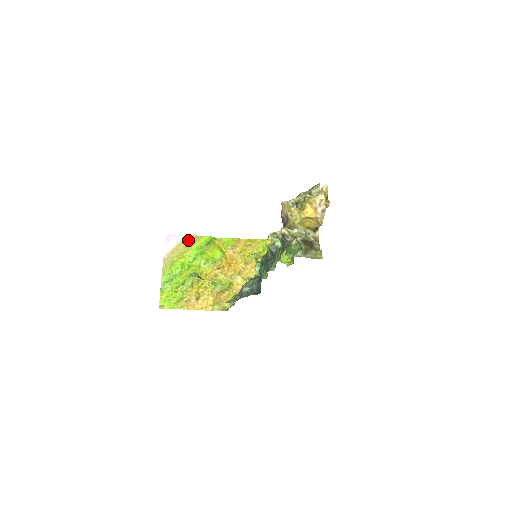
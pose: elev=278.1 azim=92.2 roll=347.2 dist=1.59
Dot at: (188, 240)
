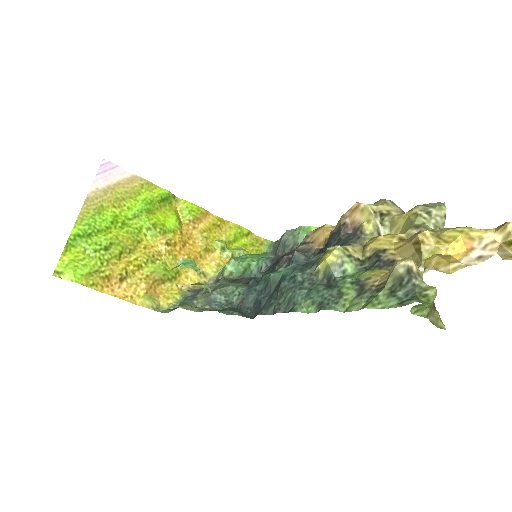
Dot at: (135, 183)
